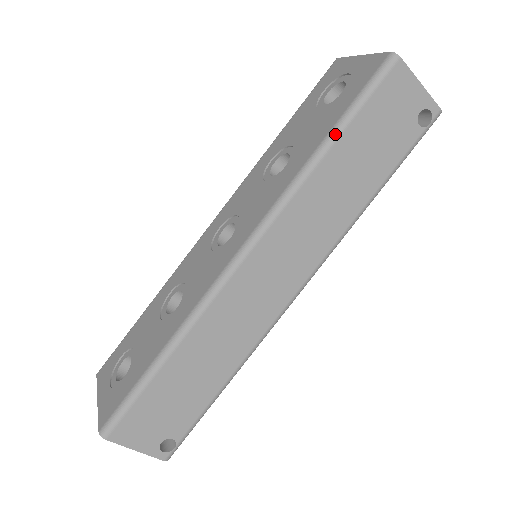
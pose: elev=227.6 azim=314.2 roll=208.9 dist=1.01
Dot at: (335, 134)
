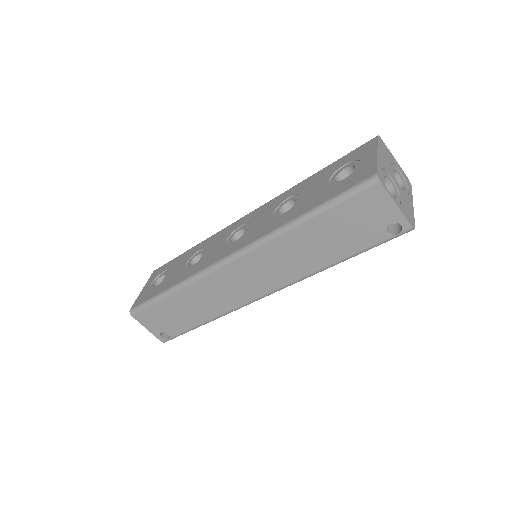
Dot at: (311, 215)
